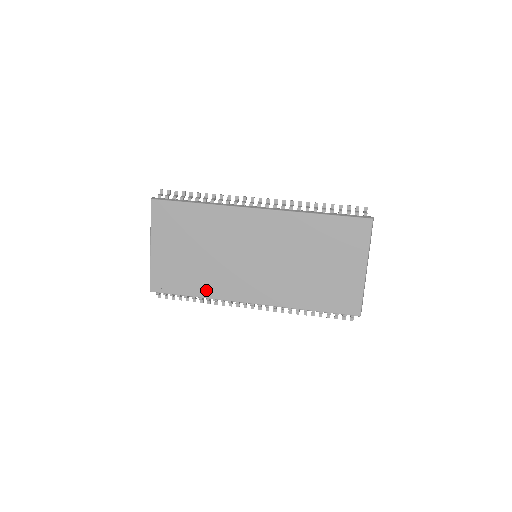
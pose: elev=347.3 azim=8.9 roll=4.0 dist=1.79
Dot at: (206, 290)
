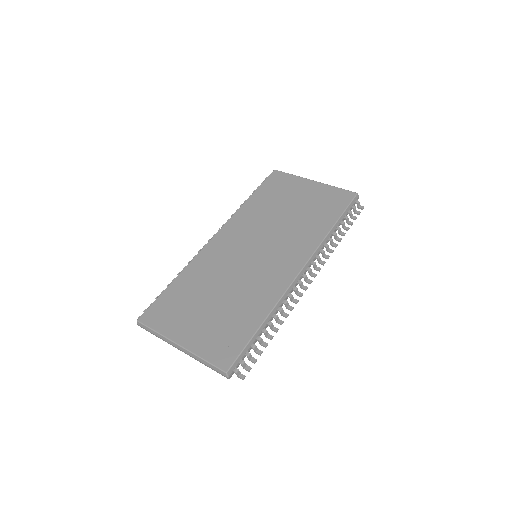
Dot at: (261, 308)
